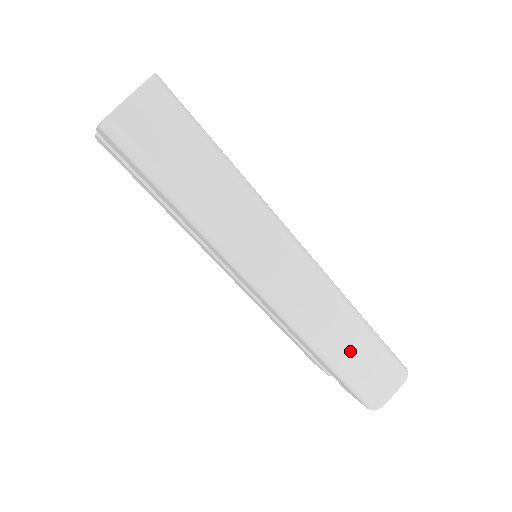
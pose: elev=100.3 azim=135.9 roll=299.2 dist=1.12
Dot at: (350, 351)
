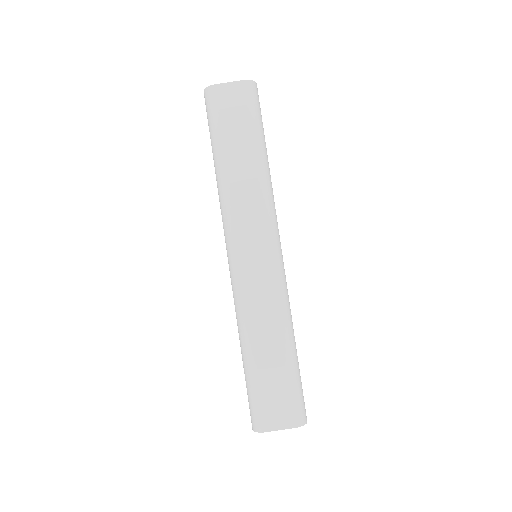
Dot at: (265, 356)
